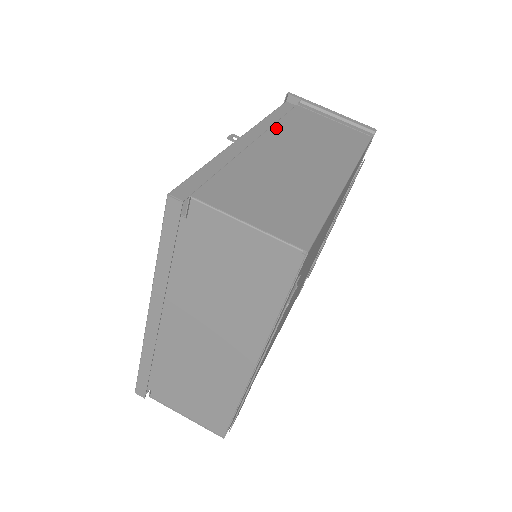
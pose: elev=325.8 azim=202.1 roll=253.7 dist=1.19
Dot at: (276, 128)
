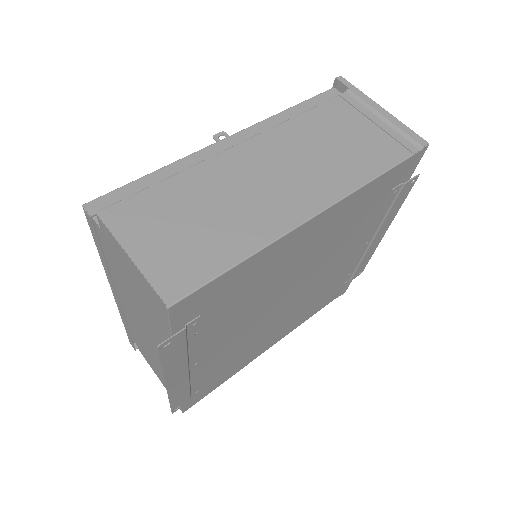
Dot at: (276, 130)
